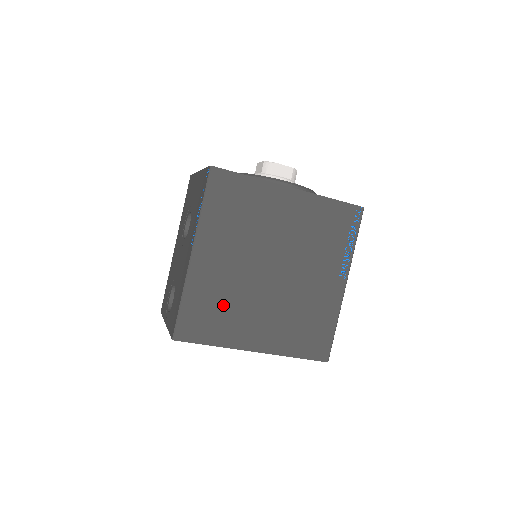
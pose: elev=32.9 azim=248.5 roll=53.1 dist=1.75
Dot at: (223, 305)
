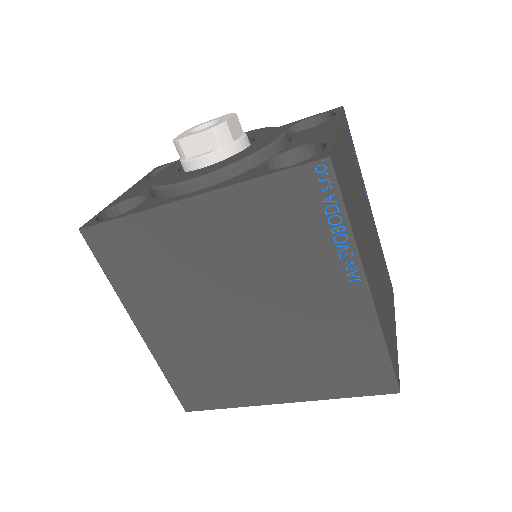
Dot at: (210, 368)
